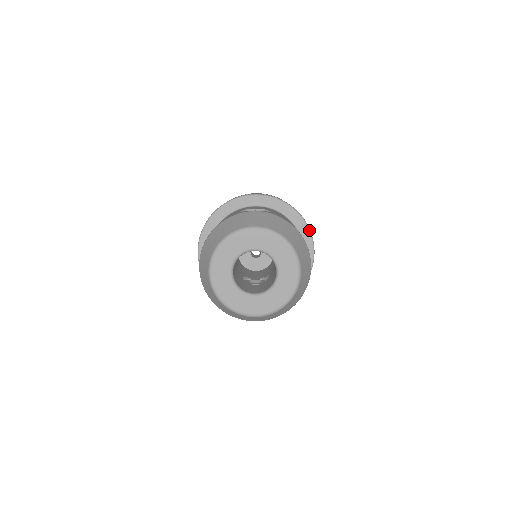
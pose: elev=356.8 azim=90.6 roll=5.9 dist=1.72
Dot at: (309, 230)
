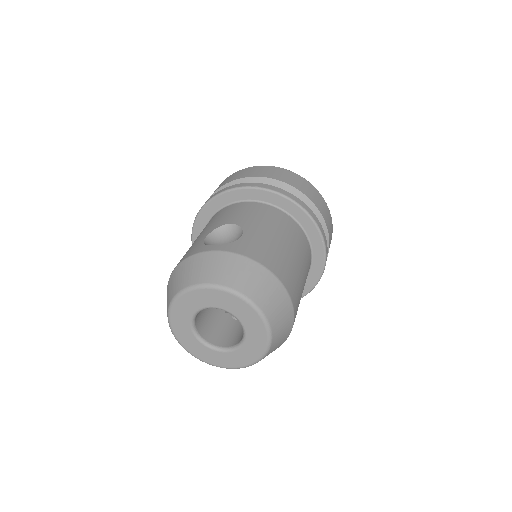
Dot at: (314, 222)
